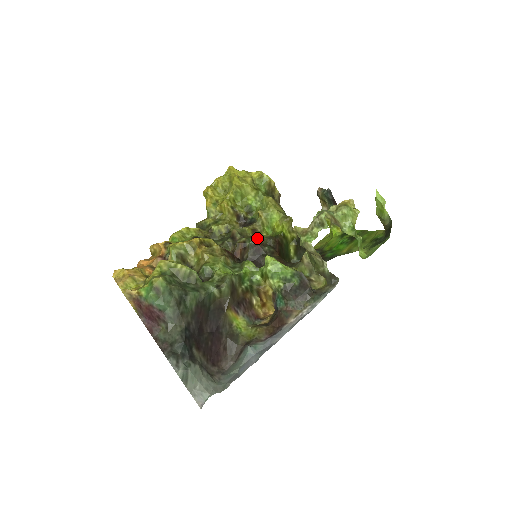
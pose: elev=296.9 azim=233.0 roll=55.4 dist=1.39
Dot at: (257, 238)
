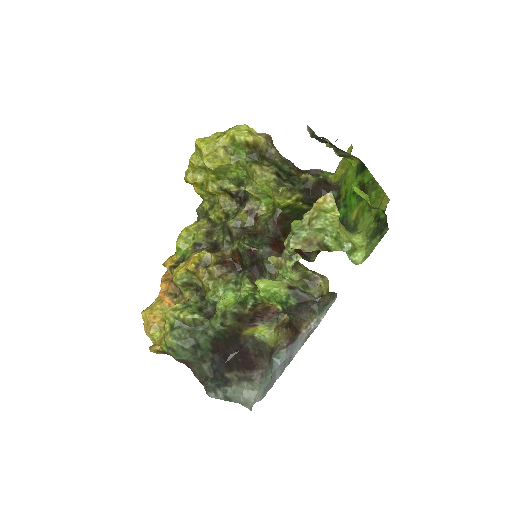
Dot at: (256, 221)
